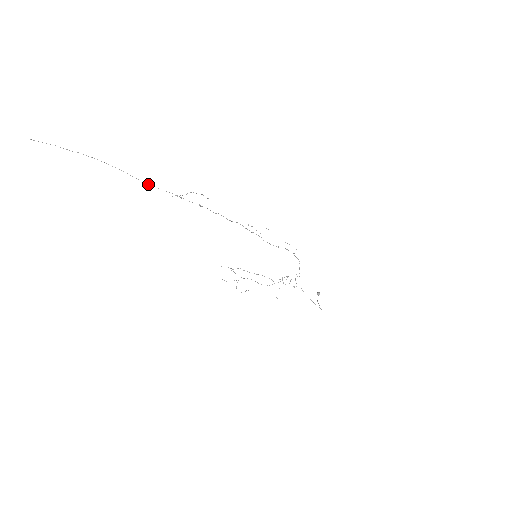
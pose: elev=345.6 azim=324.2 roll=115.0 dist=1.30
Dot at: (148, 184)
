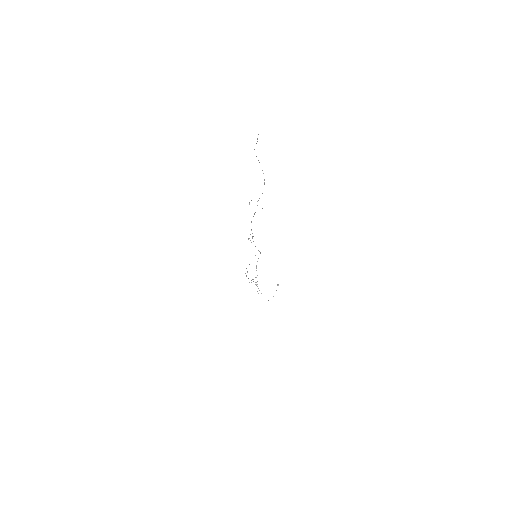
Dot at: occluded
